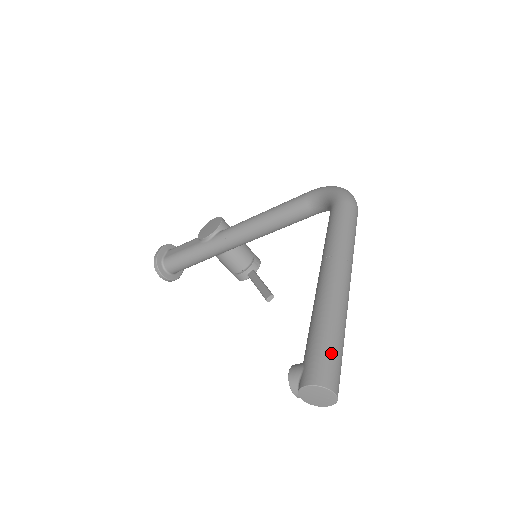
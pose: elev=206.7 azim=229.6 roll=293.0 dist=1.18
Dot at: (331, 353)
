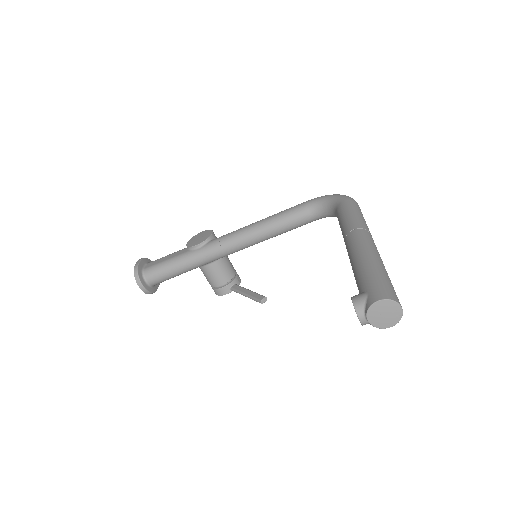
Dot at: (388, 282)
